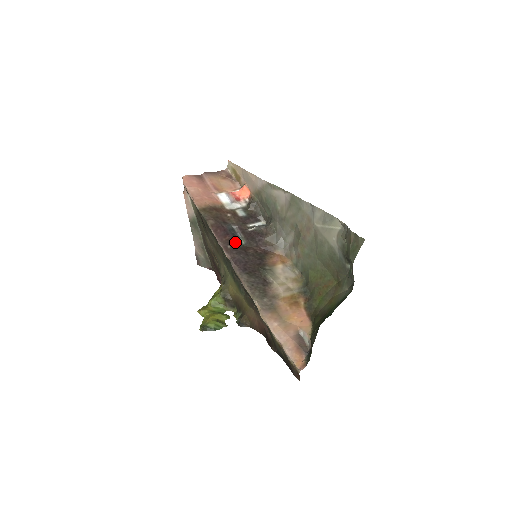
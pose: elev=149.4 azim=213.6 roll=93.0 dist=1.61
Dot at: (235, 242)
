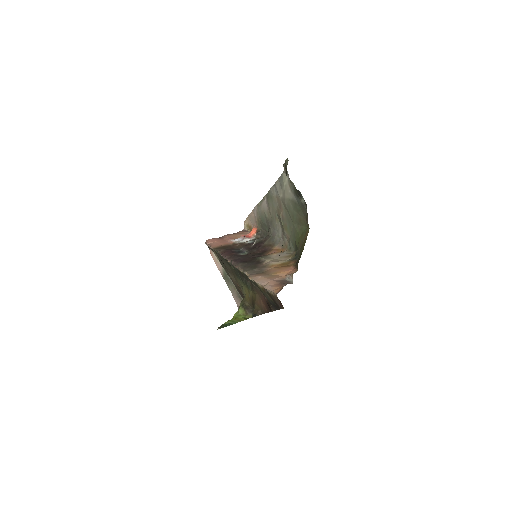
Dot at: (239, 254)
